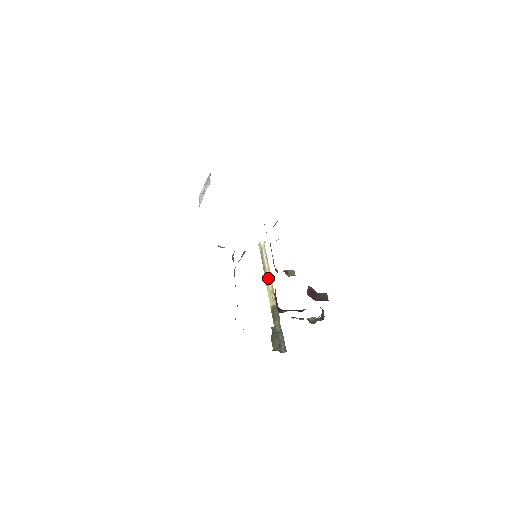
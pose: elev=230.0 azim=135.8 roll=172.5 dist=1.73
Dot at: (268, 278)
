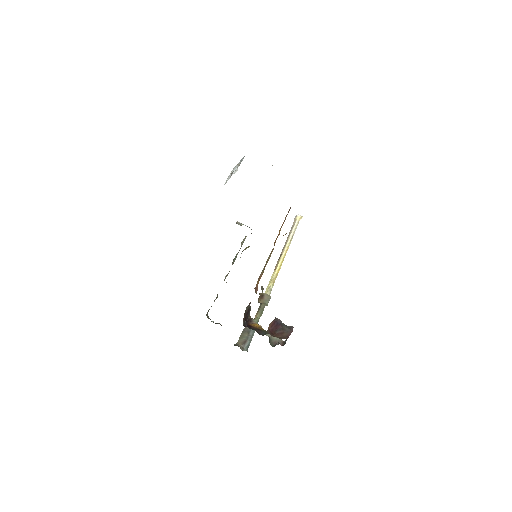
Dot at: (279, 262)
